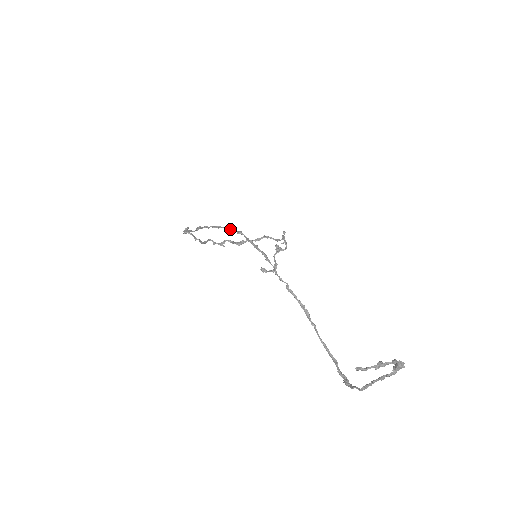
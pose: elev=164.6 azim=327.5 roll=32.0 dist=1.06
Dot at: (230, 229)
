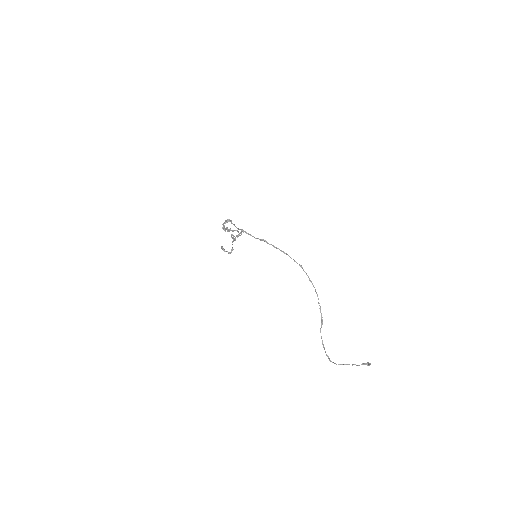
Dot at: occluded
